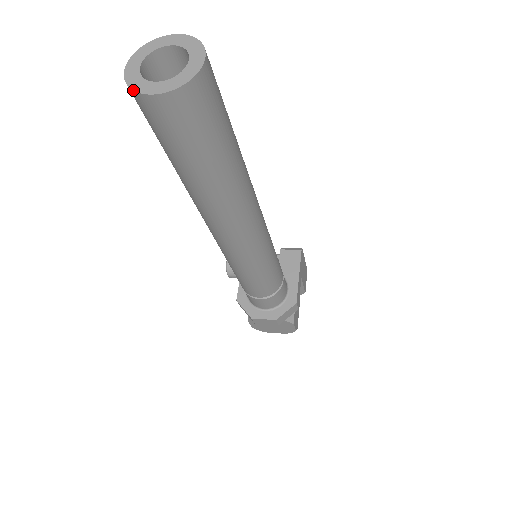
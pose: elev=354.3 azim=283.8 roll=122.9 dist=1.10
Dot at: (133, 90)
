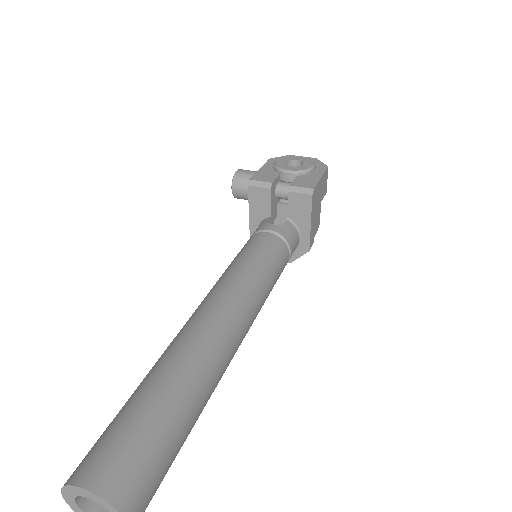
Dot at: out of frame
